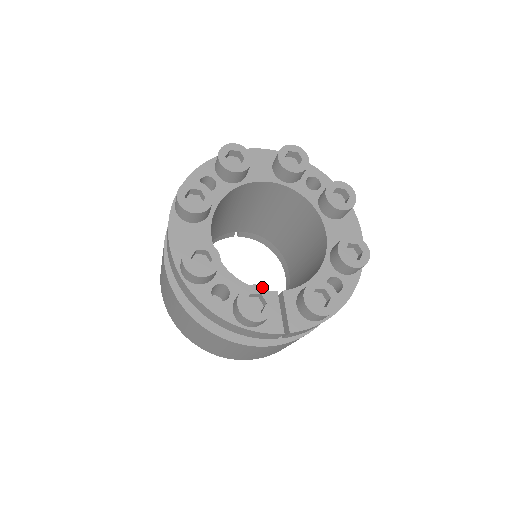
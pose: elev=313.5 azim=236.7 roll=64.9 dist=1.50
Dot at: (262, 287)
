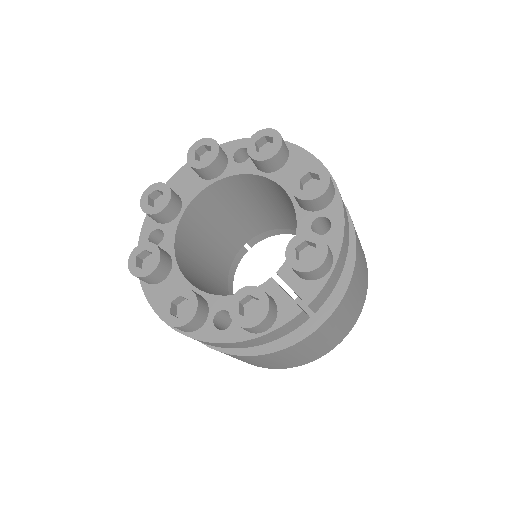
Dot at: (245, 288)
